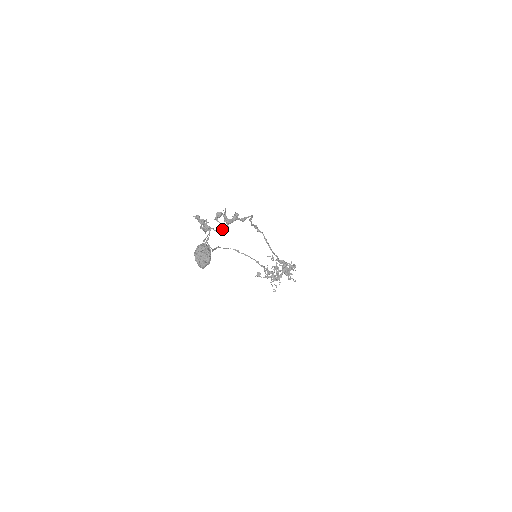
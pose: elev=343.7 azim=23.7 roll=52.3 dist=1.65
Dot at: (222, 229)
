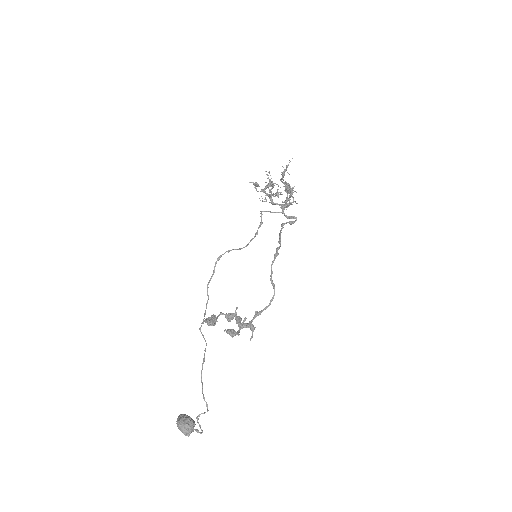
Dot at: (228, 320)
